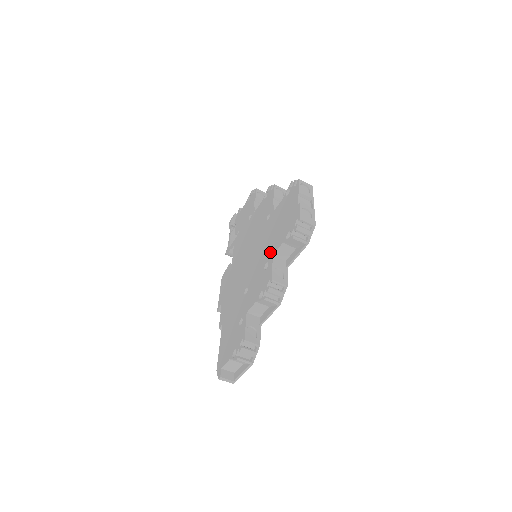
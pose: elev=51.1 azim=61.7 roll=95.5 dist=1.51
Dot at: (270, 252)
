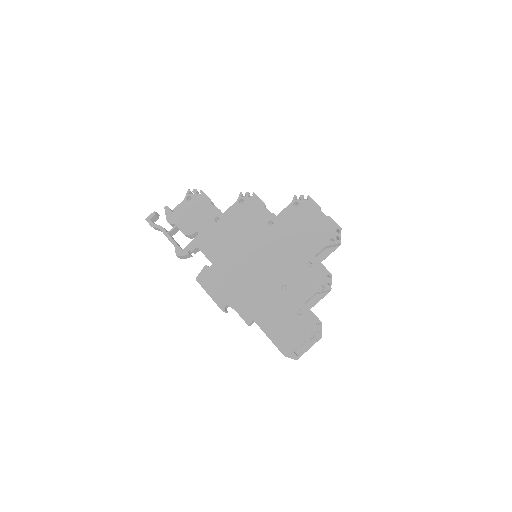
Dot at: (307, 253)
